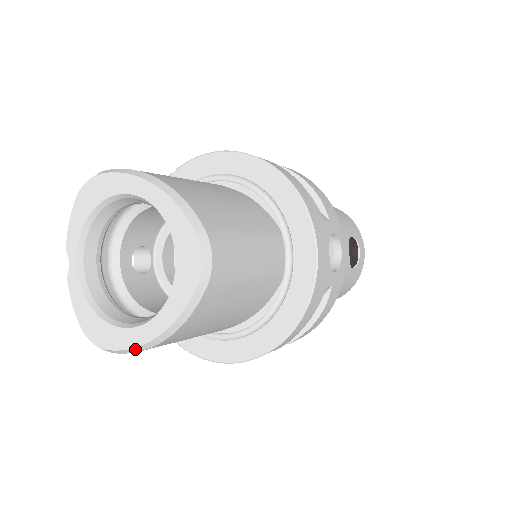
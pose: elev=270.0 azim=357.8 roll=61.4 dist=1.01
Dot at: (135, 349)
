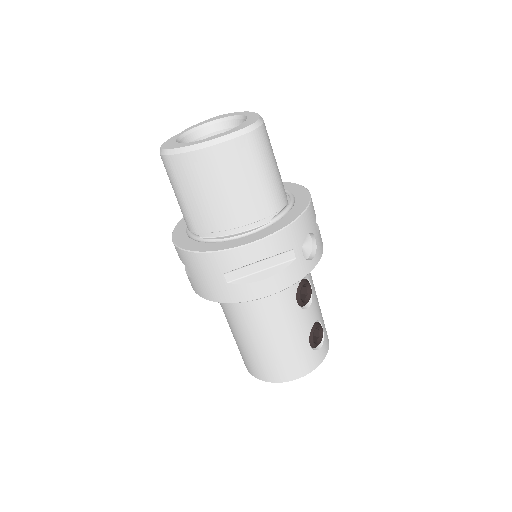
Dot at: (184, 149)
